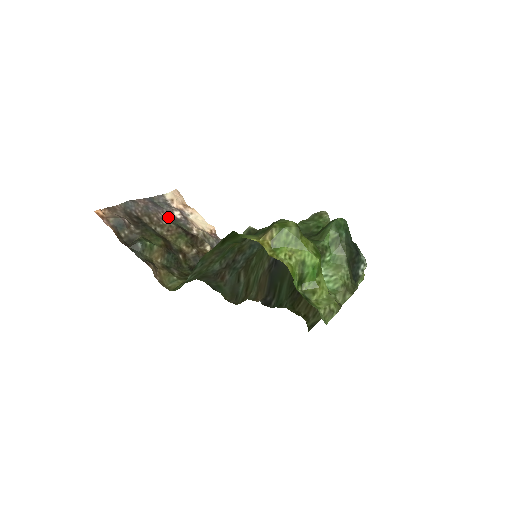
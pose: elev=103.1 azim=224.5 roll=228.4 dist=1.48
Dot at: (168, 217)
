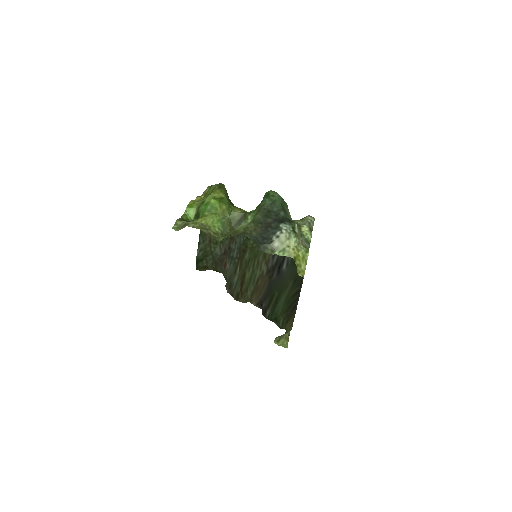
Dot at: occluded
